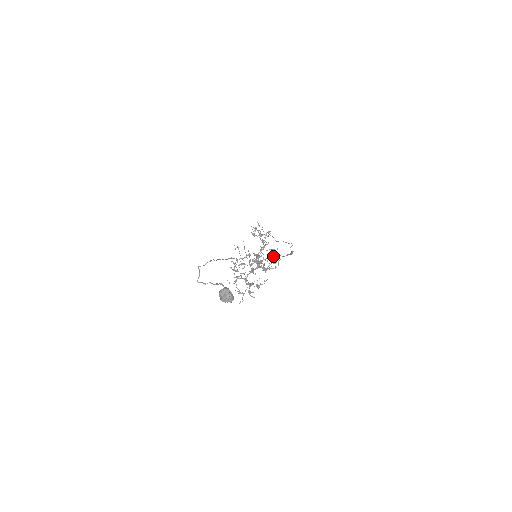
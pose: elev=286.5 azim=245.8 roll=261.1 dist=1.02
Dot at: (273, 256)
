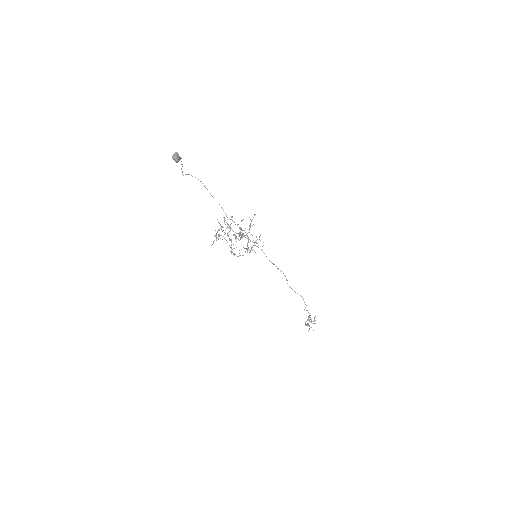
Dot at: (255, 241)
